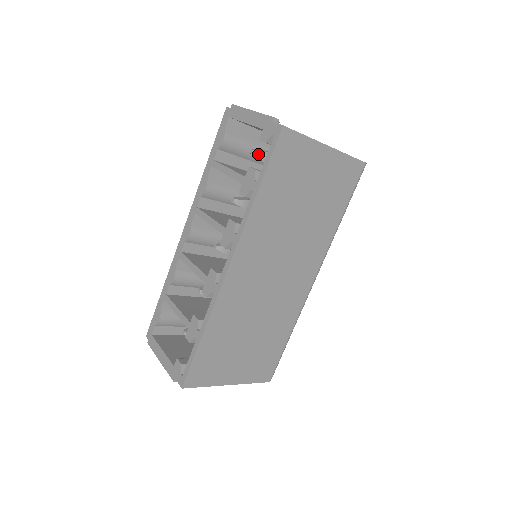
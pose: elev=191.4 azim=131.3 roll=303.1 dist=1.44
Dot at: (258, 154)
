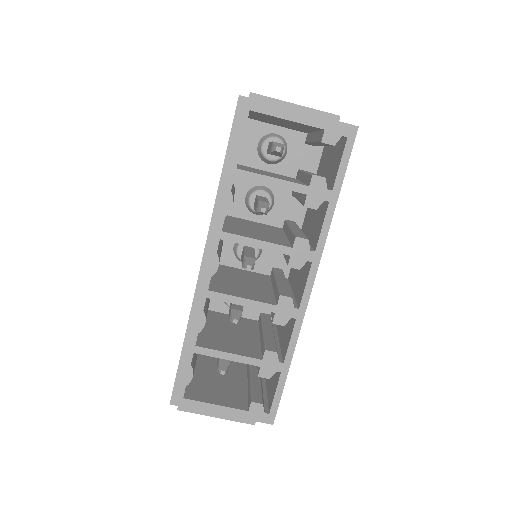
Dot at: (282, 150)
